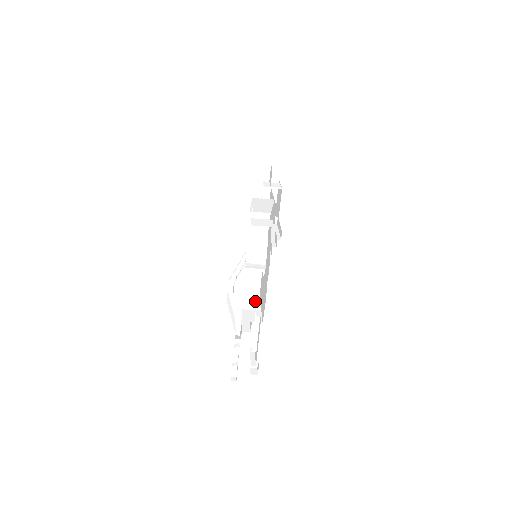
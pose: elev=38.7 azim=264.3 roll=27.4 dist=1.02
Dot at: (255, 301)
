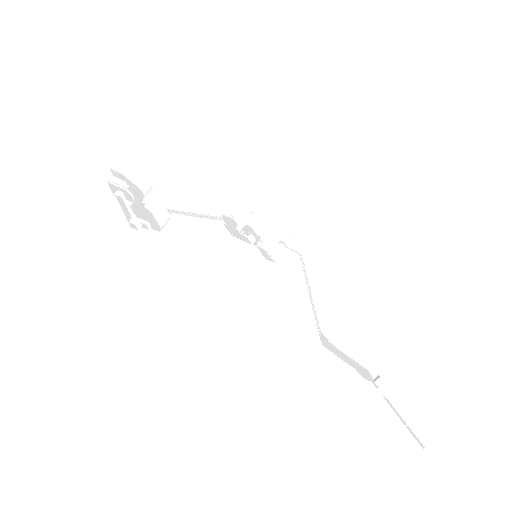
Dot at: (129, 199)
